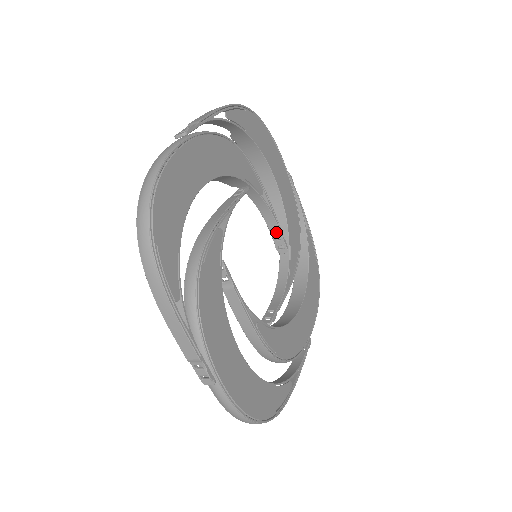
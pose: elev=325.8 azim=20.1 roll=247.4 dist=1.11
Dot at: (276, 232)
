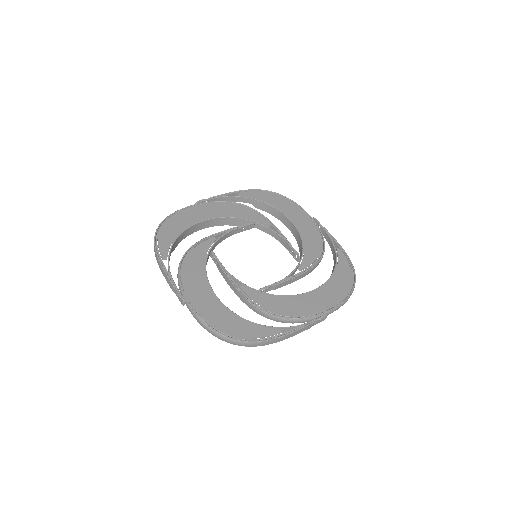
Dot at: (289, 248)
